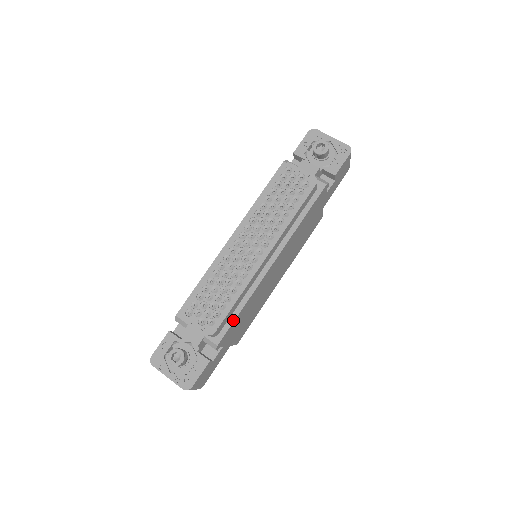
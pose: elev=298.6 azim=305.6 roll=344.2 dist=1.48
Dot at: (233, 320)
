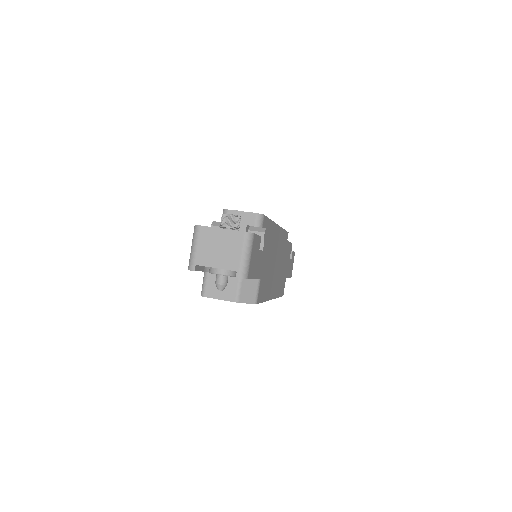
Dot at: (270, 231)
